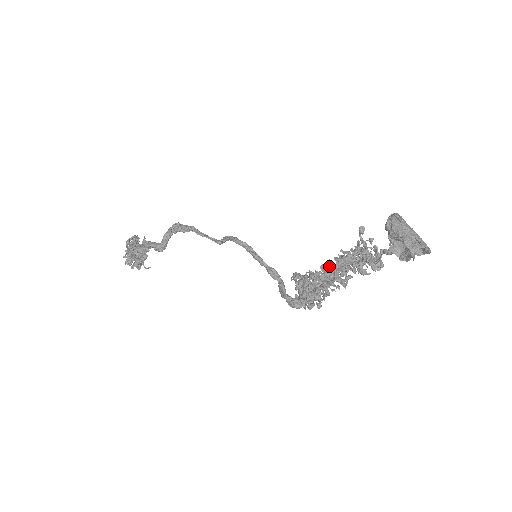
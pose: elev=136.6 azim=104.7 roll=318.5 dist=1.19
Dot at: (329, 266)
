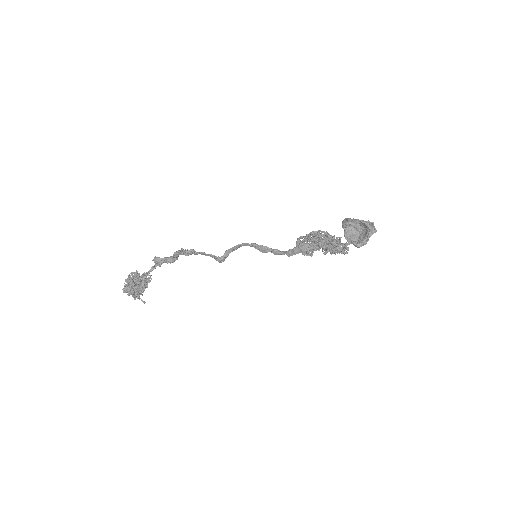
Dot at: occluded
